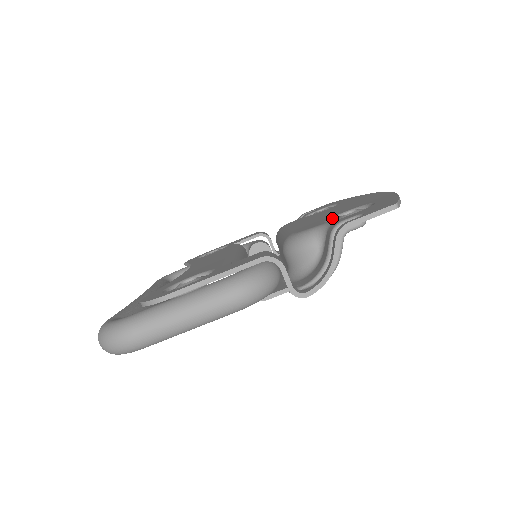
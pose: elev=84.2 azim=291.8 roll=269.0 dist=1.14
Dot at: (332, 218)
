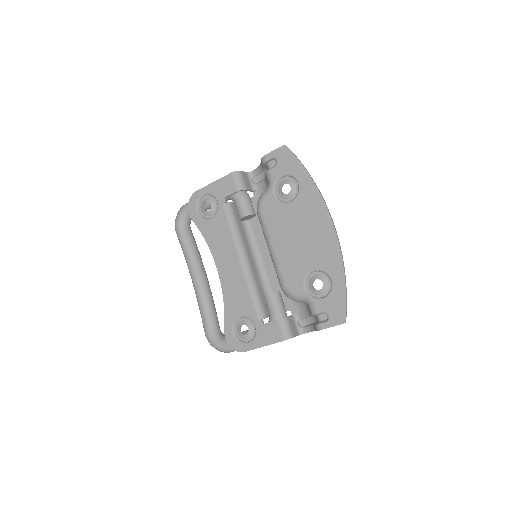
Dot at: (307, 277)
